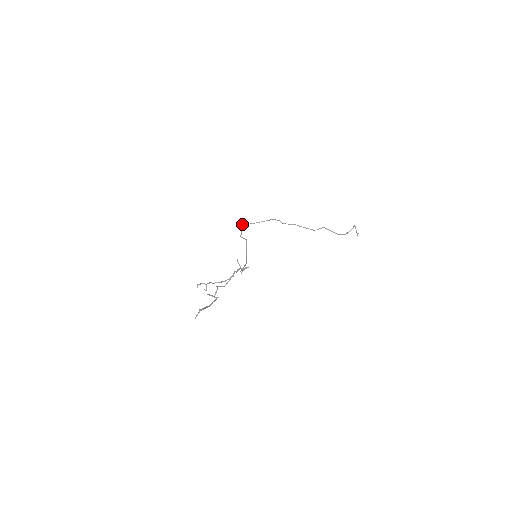
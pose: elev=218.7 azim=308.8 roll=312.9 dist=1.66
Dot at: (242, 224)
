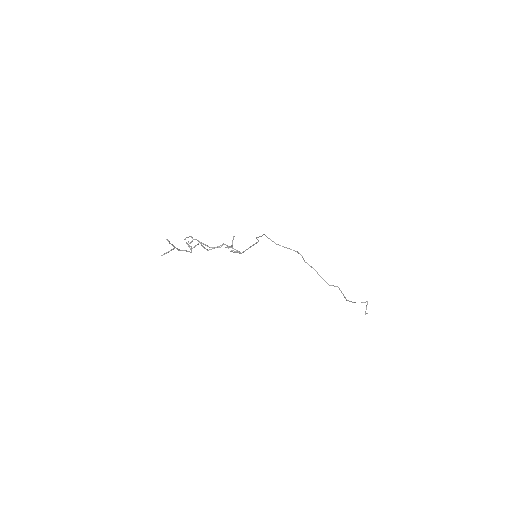
Dot at: (268, 238)
